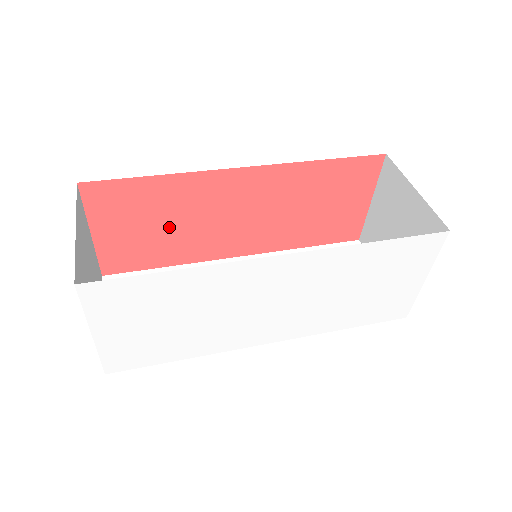
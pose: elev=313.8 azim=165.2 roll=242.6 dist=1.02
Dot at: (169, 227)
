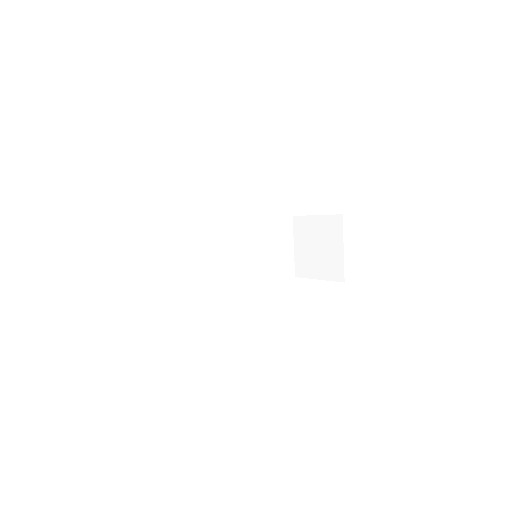
Dot at: occluded
